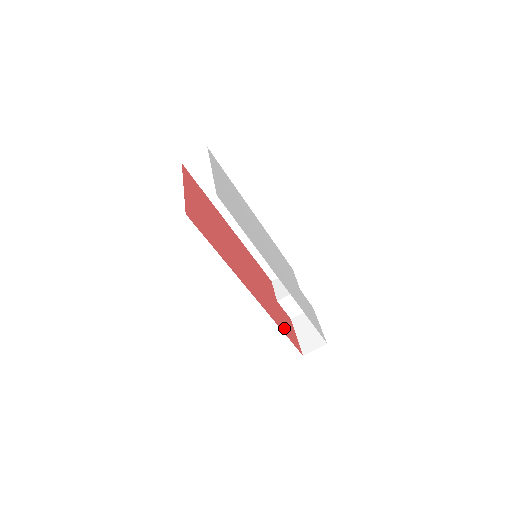
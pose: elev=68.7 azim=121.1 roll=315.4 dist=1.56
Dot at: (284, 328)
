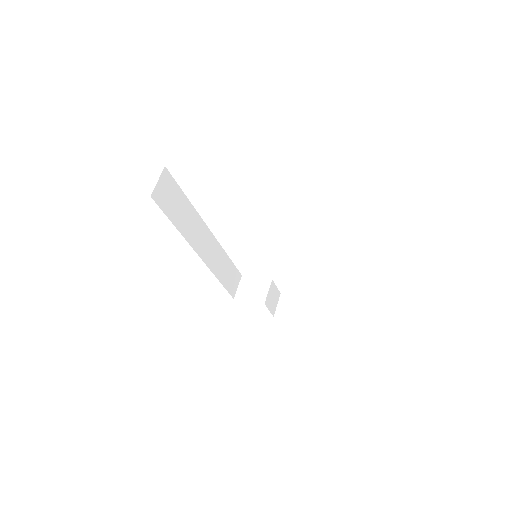
Dot at: occluded
